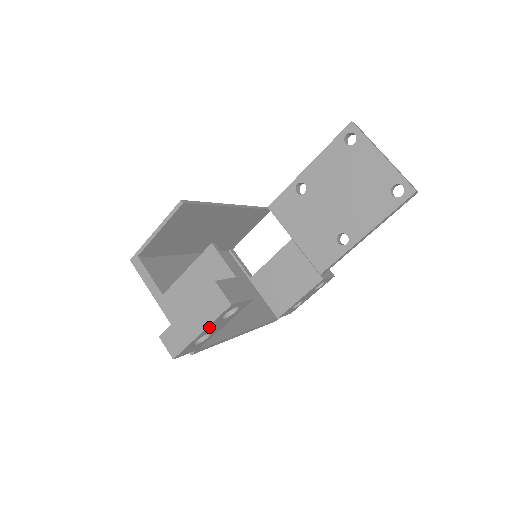
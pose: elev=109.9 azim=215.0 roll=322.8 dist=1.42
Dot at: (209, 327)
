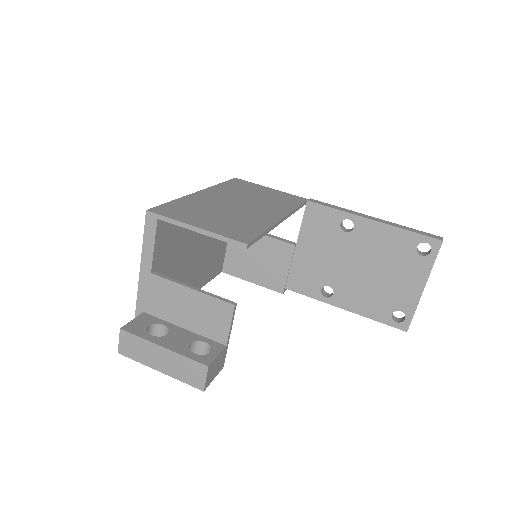
Dot at: (170, 372)
